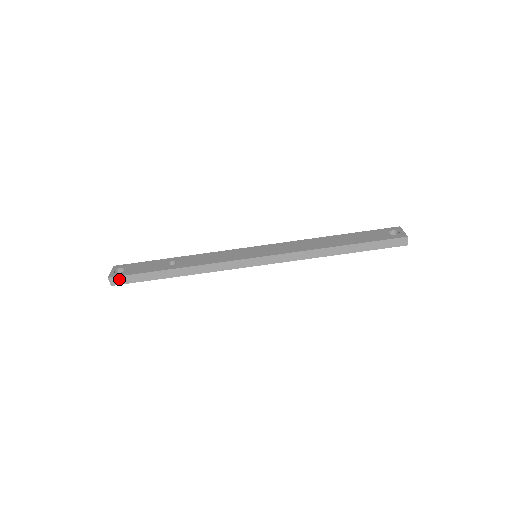
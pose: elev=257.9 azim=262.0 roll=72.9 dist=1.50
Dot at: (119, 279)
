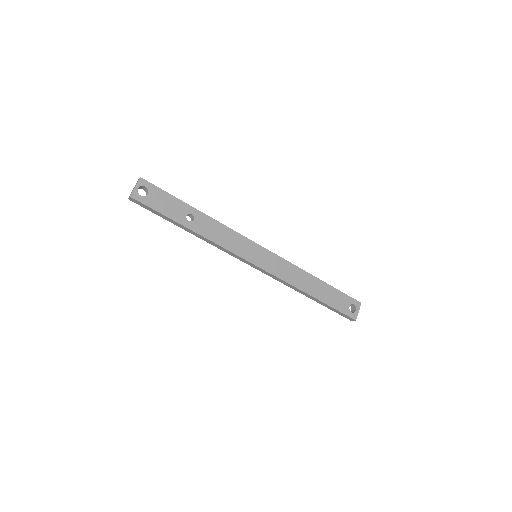
Dot at: (139, 202)
